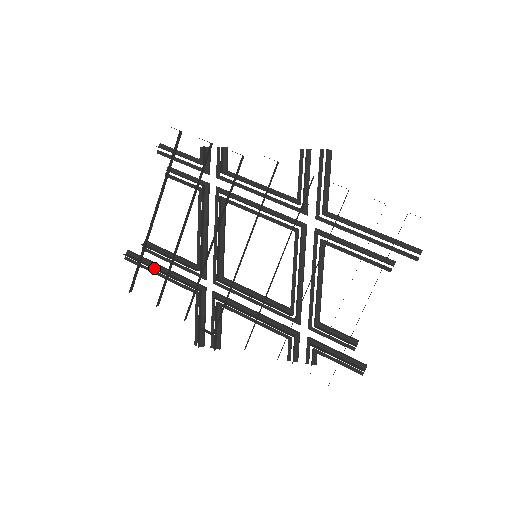
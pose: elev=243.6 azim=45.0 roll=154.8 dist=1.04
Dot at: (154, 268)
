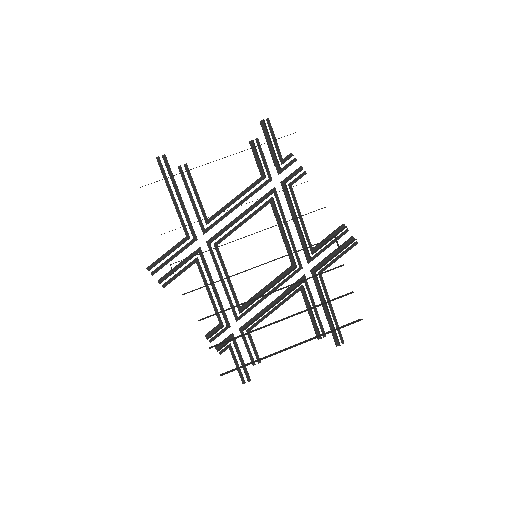
Dot at: (175, 189)
